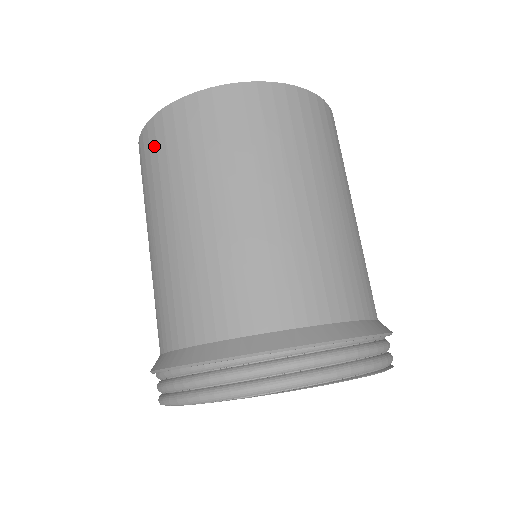
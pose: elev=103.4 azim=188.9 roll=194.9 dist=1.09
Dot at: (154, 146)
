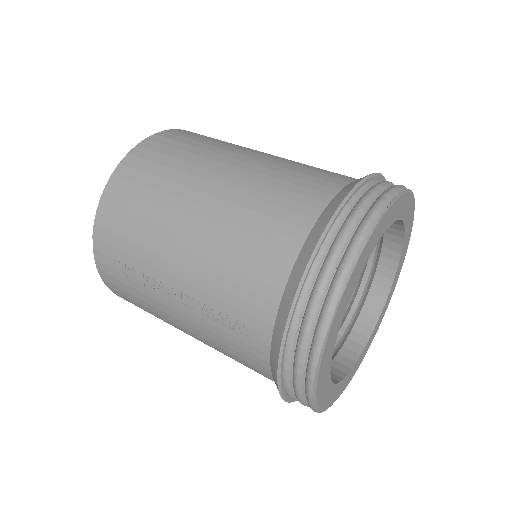
Dot at: (119, 210)
